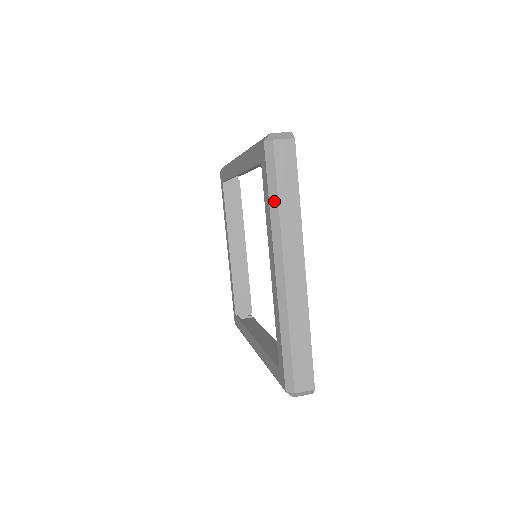
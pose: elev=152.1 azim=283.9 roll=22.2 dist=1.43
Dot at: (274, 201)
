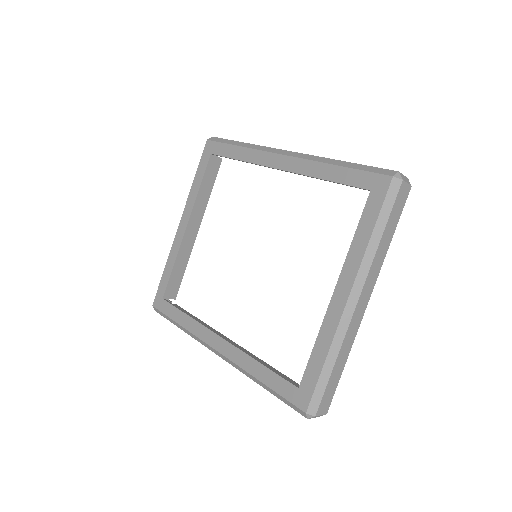
Dot at: (378, 234)
